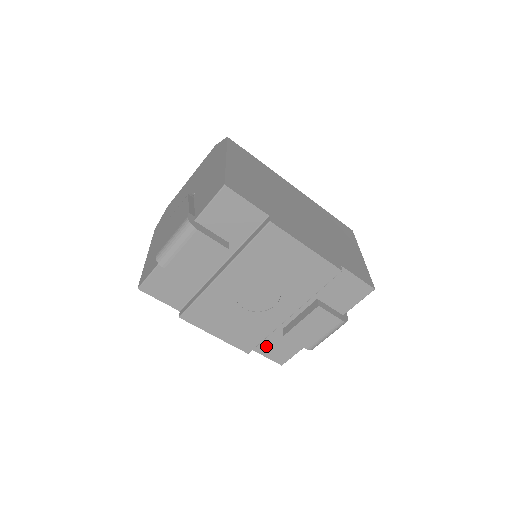
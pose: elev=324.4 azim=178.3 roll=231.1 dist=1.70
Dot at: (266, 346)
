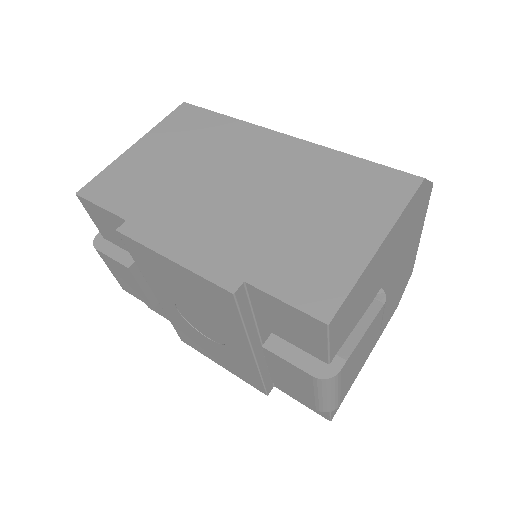
Dot at: occluded
